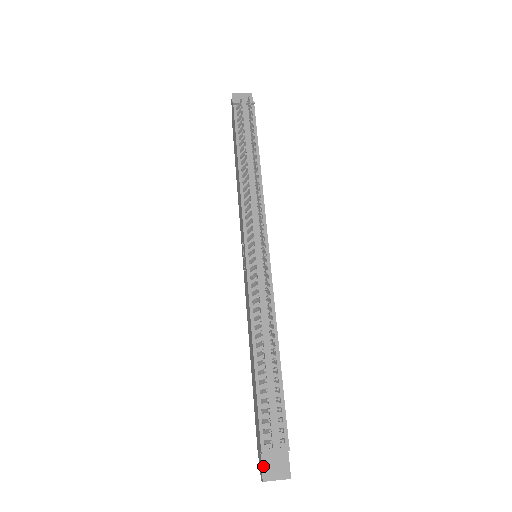
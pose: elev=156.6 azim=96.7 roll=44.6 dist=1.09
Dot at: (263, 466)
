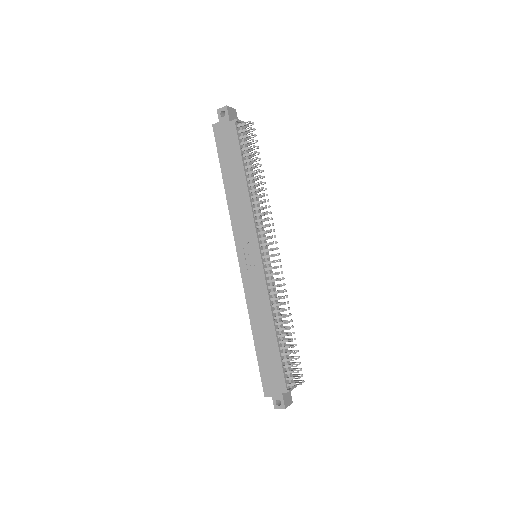
Dot at: (284, 400)
